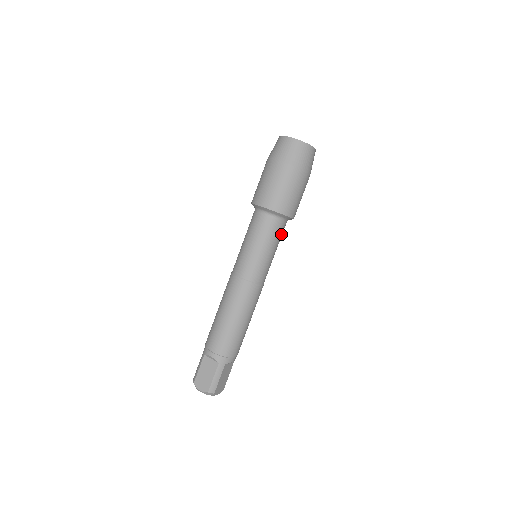
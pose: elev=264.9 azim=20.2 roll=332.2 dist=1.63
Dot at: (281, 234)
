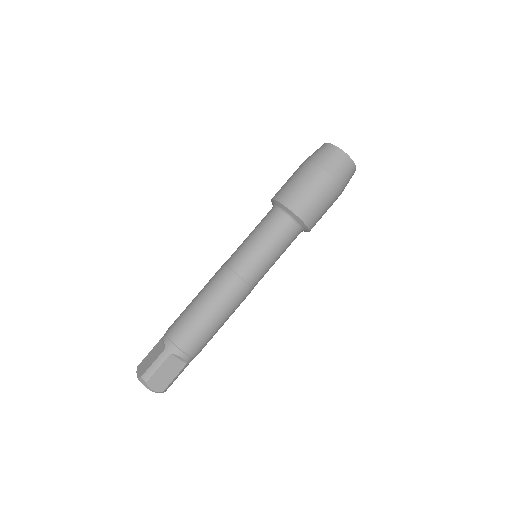
Dot at: occluded
